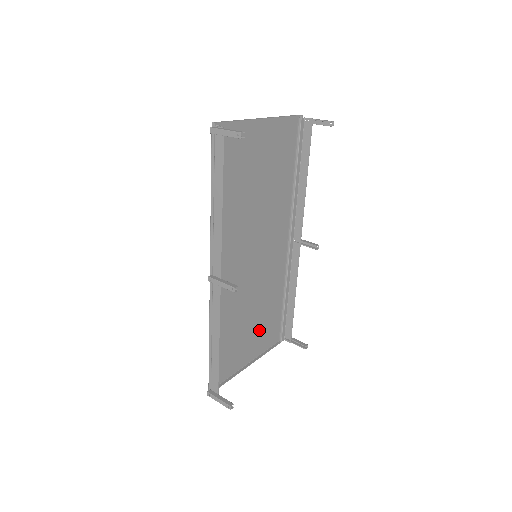
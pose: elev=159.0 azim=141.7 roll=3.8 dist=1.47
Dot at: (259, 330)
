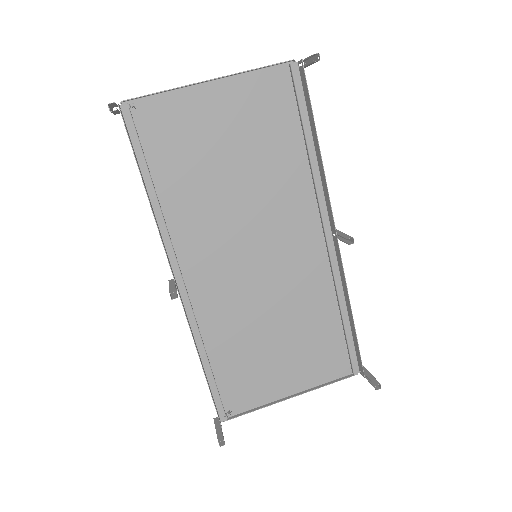
Dot at: (301, 354)
